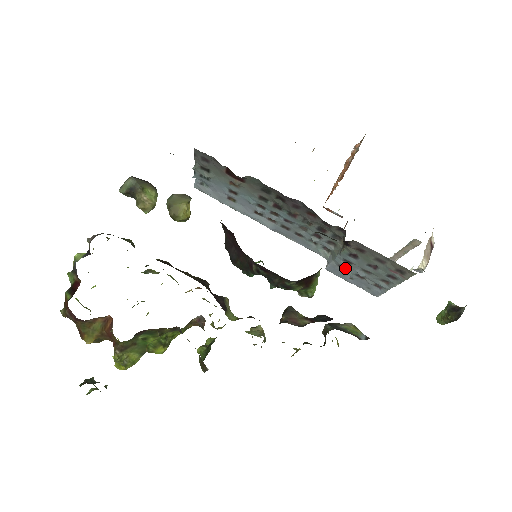
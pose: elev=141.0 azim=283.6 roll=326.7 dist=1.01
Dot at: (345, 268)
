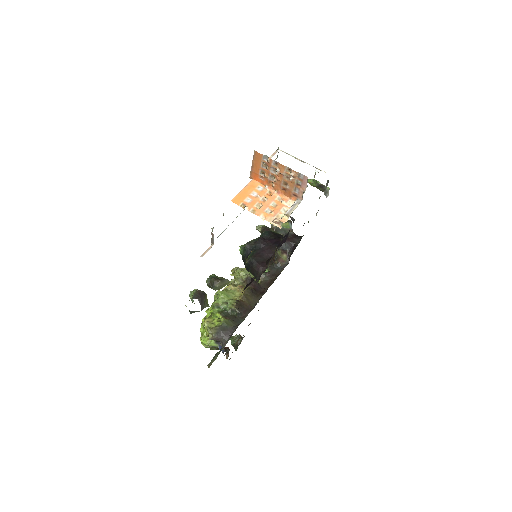
Dot at: occluded
